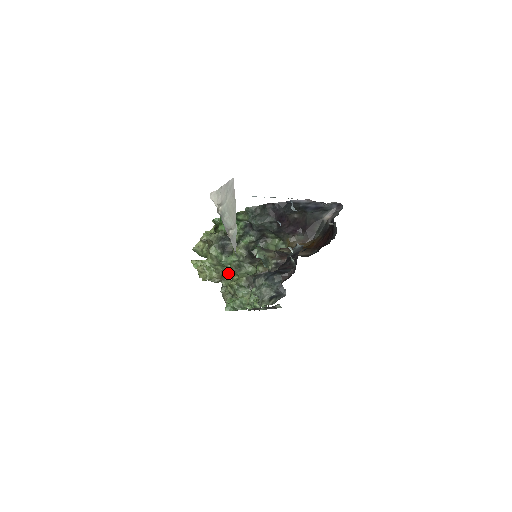
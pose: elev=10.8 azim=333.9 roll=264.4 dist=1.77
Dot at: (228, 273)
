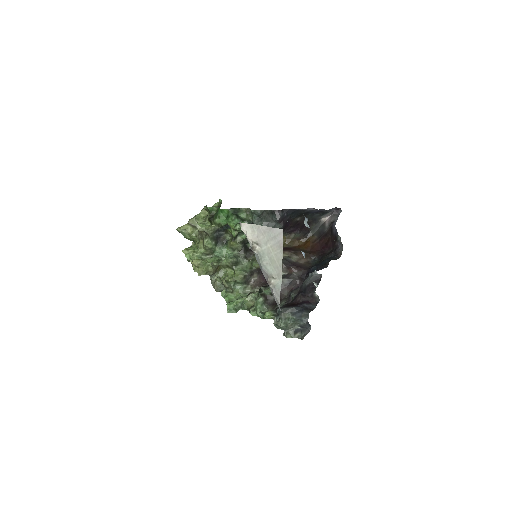
Dot at: (222, 266)
